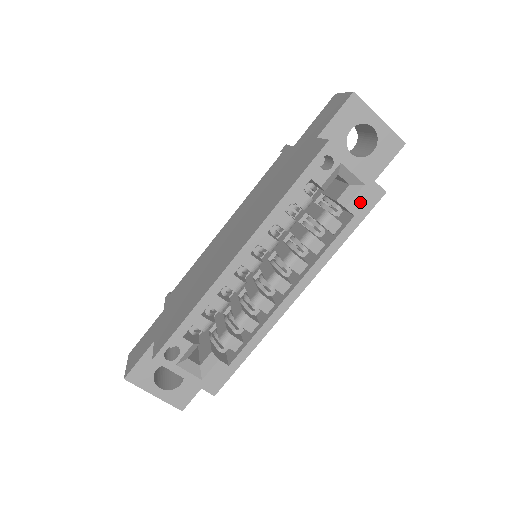
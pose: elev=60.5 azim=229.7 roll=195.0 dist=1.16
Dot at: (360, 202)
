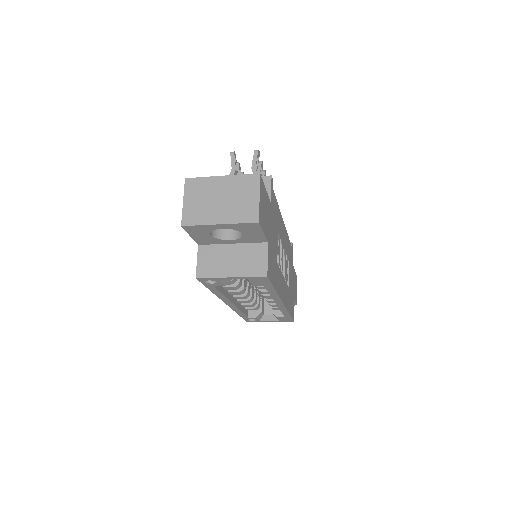
Dot at: (257, 282)
